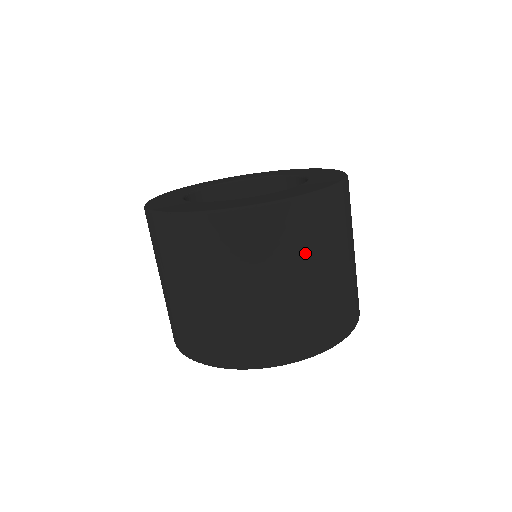
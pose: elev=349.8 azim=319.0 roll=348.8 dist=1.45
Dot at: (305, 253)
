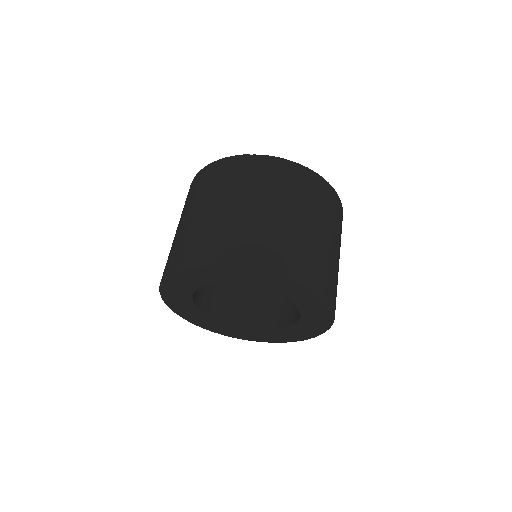
Dot at: (337, 229)
